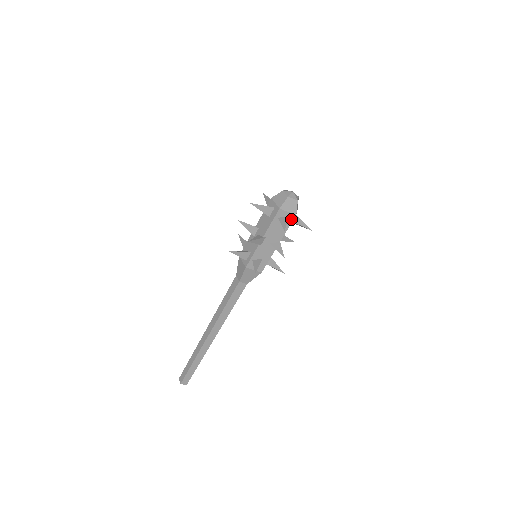
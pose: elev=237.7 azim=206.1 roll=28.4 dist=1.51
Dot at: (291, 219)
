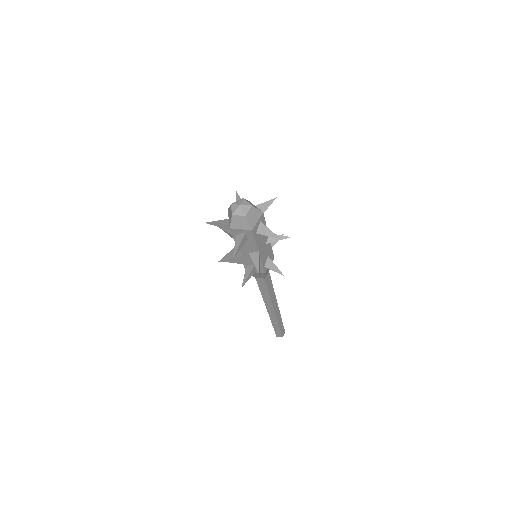
Dot at: (250, 234)
